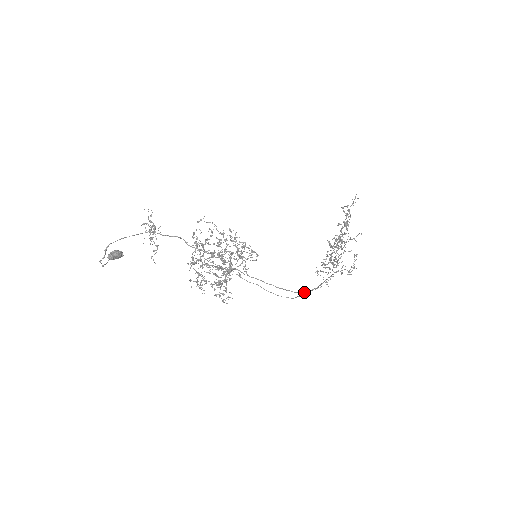
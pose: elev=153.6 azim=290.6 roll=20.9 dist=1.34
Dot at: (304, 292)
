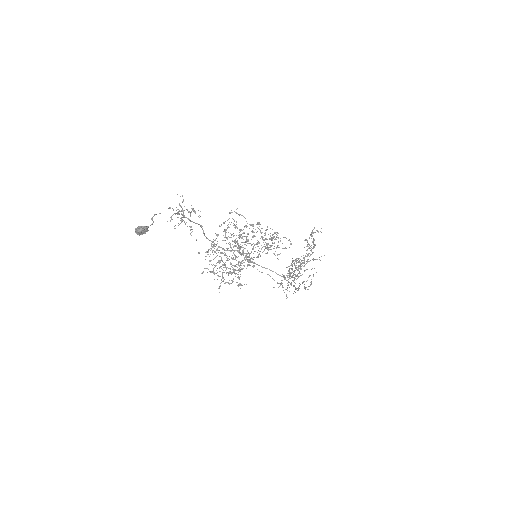
Dot at: occluded
